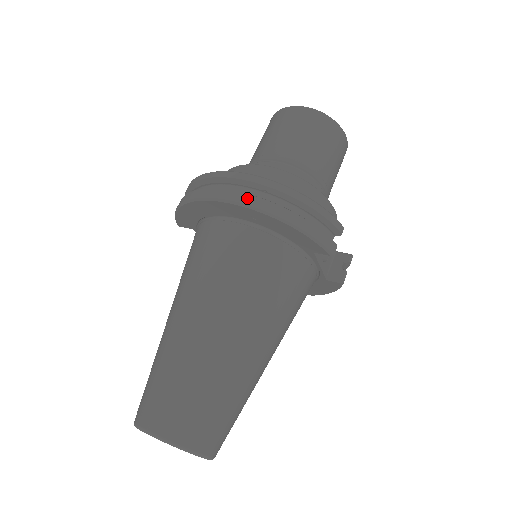
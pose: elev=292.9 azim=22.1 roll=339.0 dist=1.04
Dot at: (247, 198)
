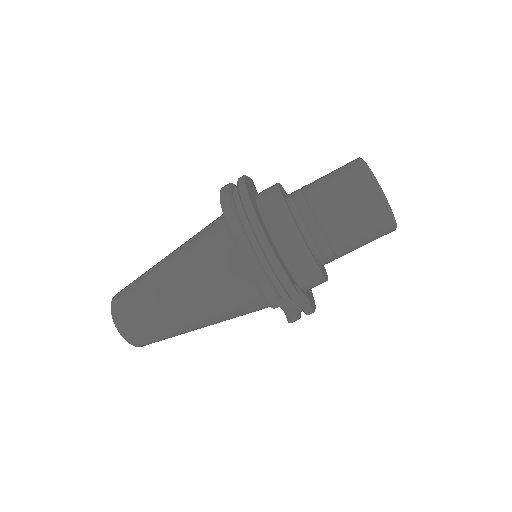
Dot at: (237, 232)
